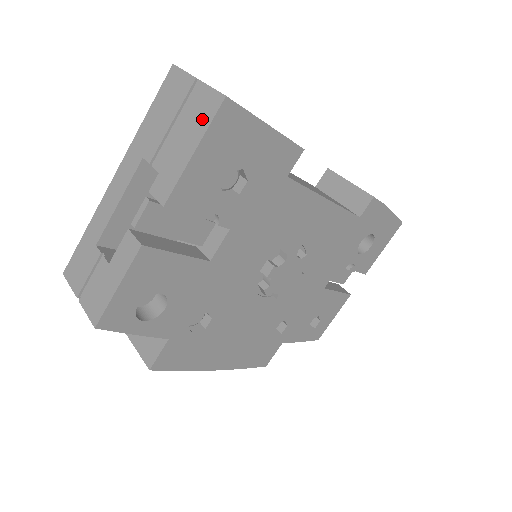
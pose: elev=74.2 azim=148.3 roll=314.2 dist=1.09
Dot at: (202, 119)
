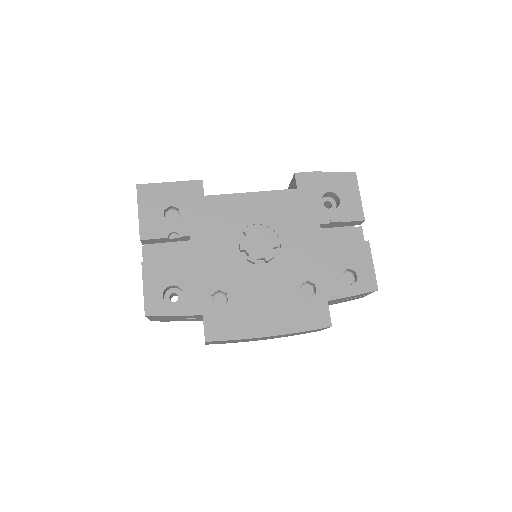
Dot at: occluded
